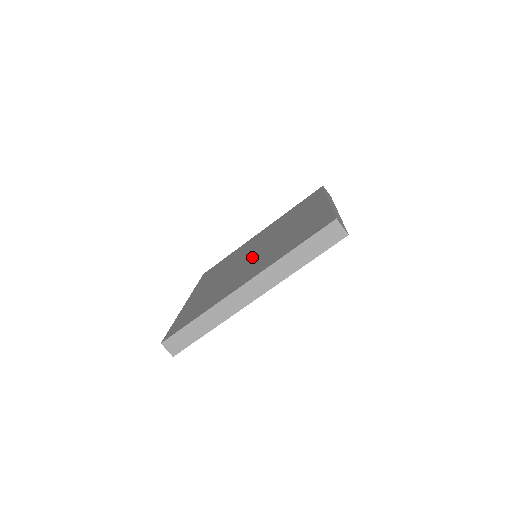
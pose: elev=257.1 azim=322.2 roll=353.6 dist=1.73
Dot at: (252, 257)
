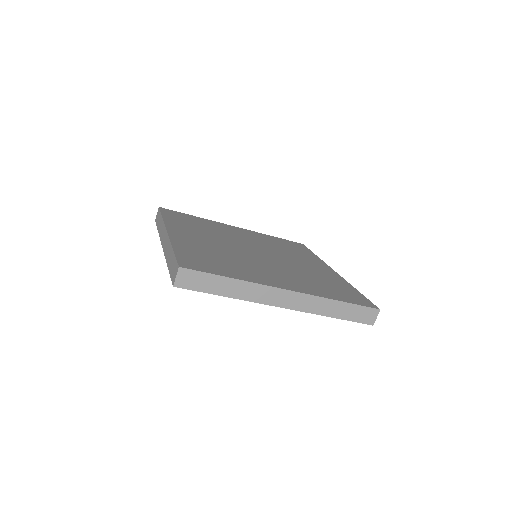
Dot at: (263, 258)
